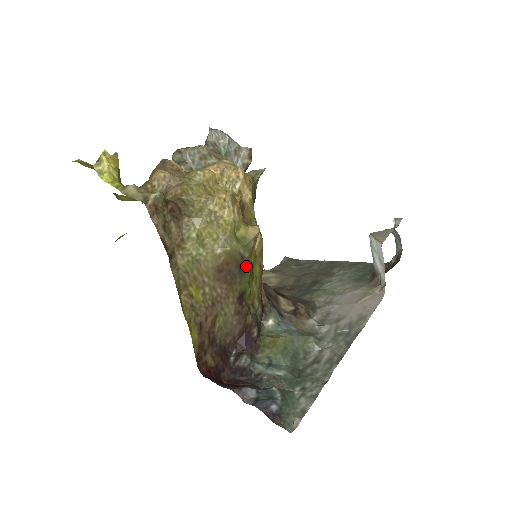
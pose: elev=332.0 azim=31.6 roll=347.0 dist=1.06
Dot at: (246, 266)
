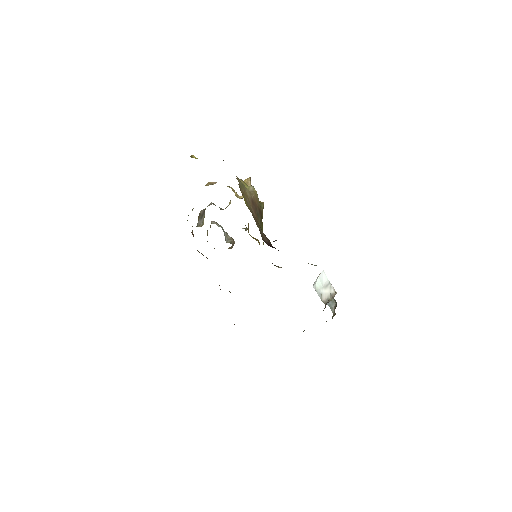
Dot at: (261, 218)
